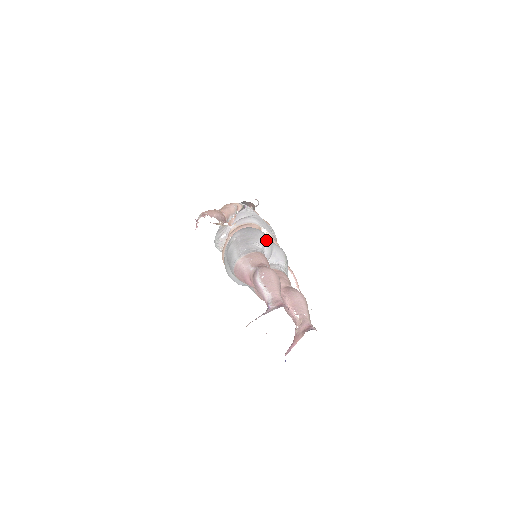
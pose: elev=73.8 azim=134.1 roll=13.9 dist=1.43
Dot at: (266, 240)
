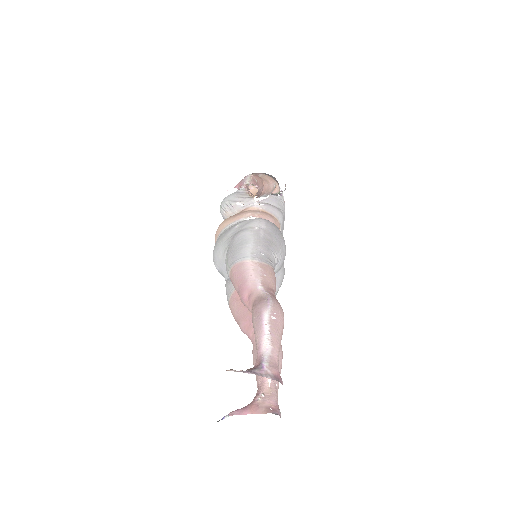
Dot at: (284, 256)
